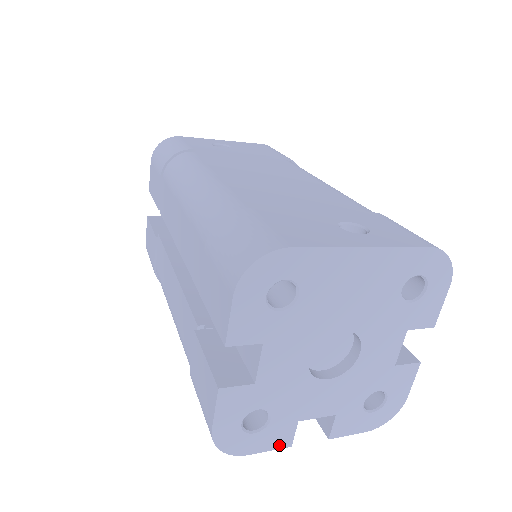
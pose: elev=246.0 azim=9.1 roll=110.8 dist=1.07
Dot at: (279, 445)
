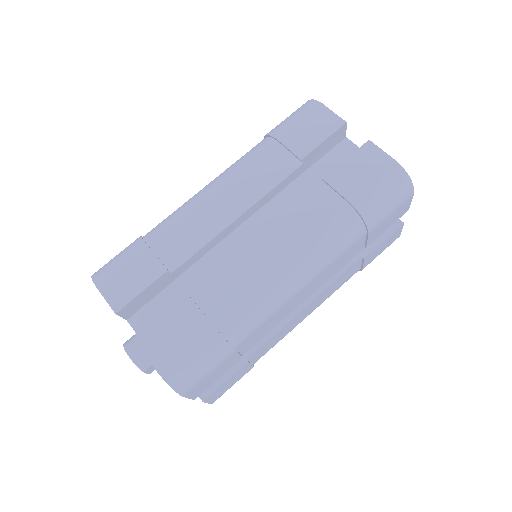
Dot at: occluded
